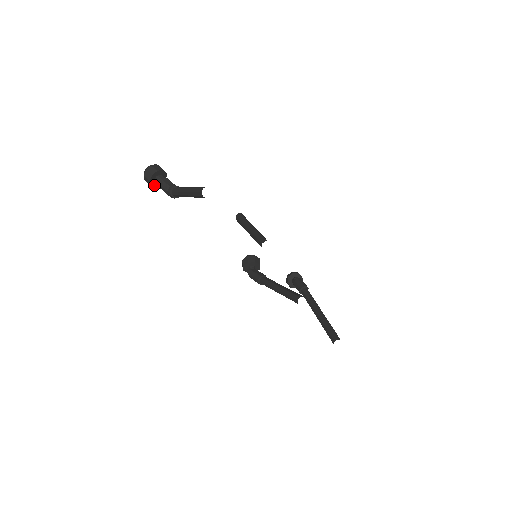
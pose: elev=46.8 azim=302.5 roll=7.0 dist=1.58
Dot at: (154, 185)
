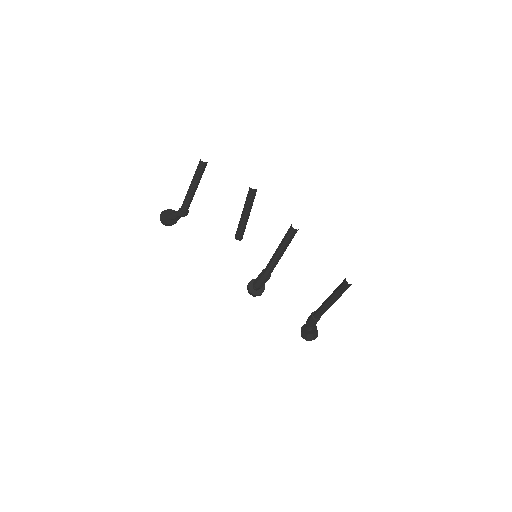
Dot at: (167, 221)
